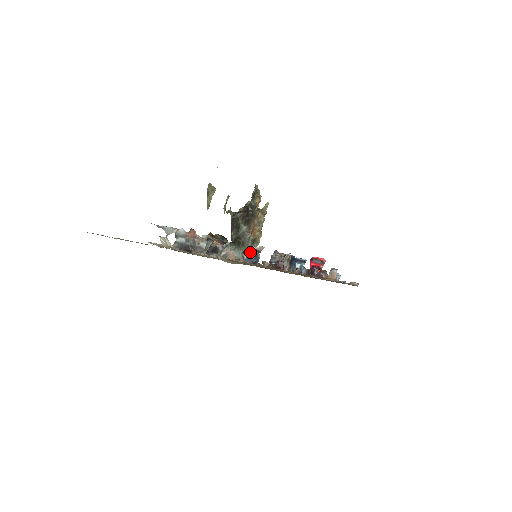
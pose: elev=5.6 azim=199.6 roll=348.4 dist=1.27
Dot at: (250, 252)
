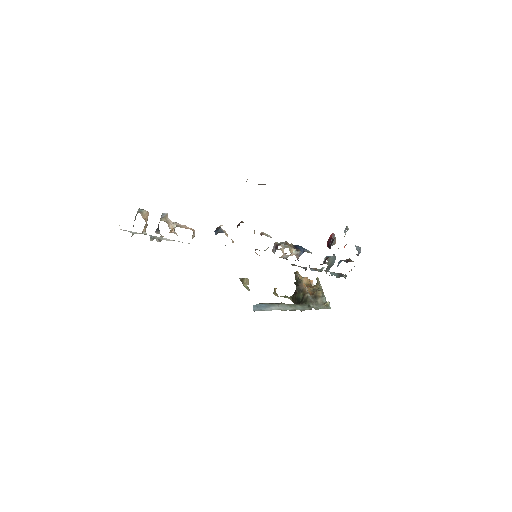
Dot at: (318, 305)
